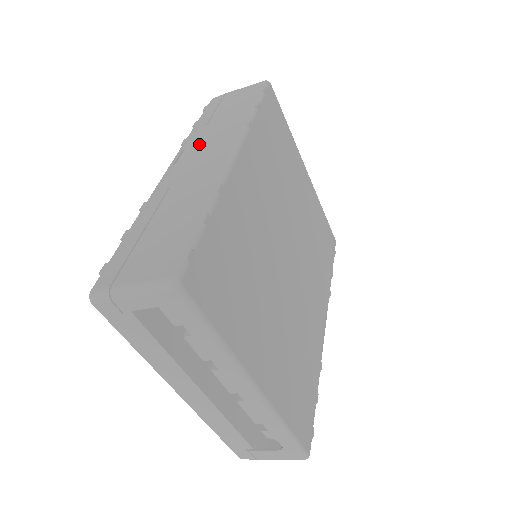
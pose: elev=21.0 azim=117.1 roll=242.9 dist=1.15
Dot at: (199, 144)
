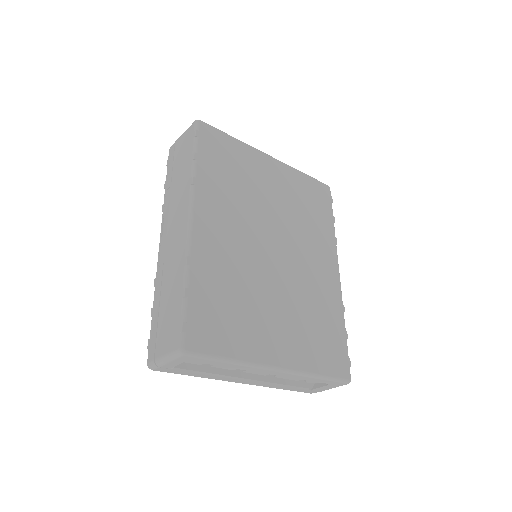
Dot at: (170, 212)
